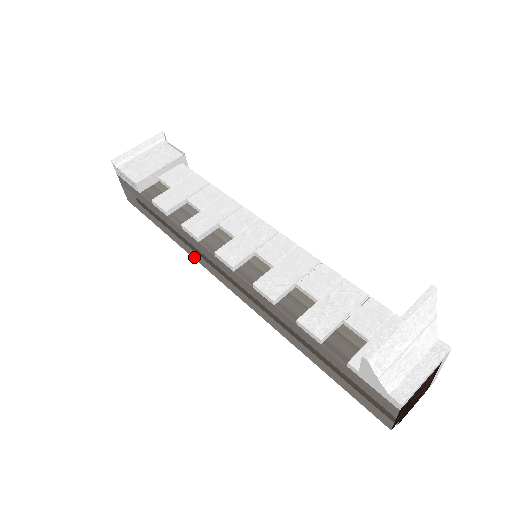
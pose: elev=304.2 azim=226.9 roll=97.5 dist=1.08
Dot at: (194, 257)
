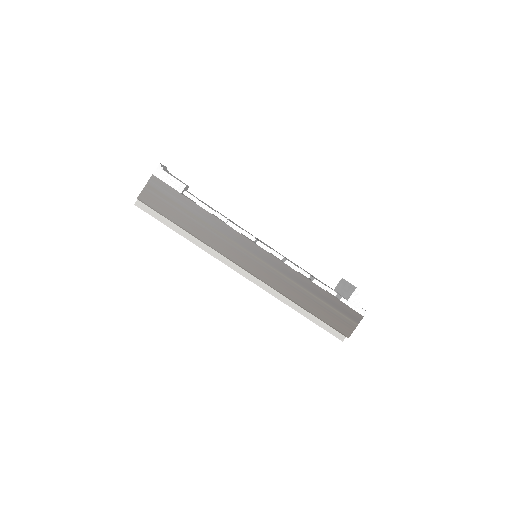
Dot at: (216, 248)
